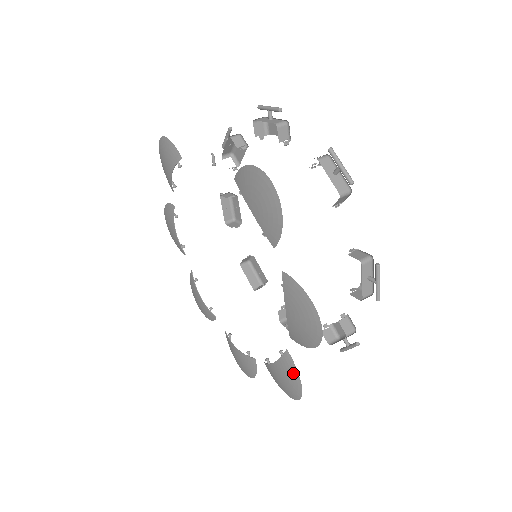
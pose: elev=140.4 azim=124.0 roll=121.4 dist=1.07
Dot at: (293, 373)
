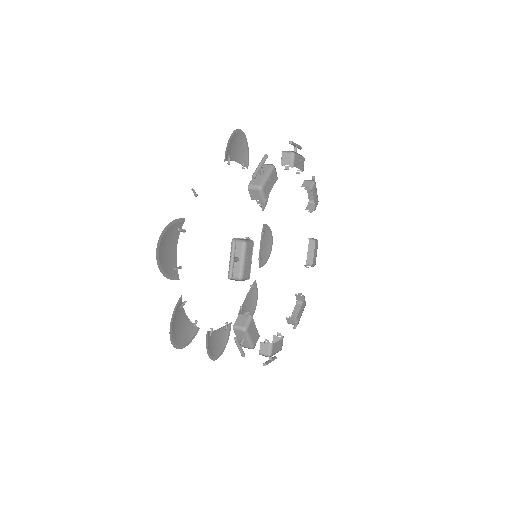
Dot at: (208, 346)
